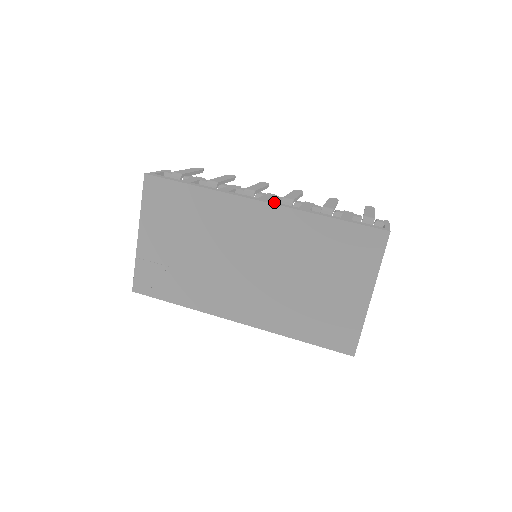
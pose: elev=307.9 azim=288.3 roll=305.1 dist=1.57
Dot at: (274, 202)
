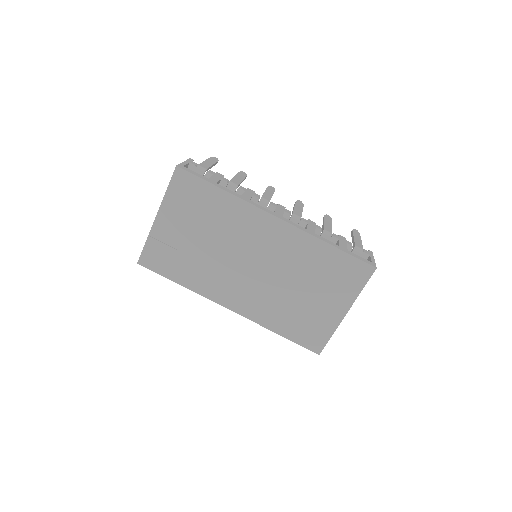
Dot at: (288, 220)
